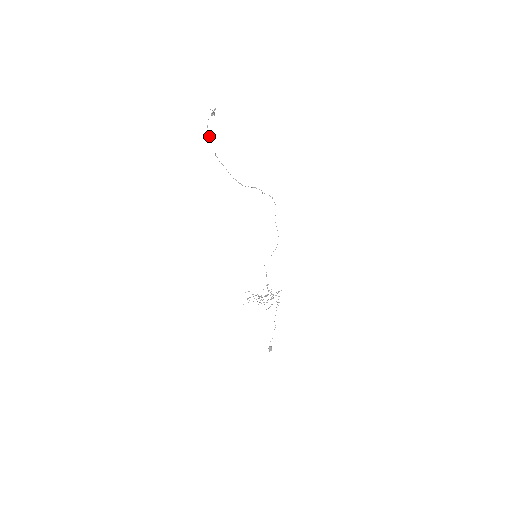
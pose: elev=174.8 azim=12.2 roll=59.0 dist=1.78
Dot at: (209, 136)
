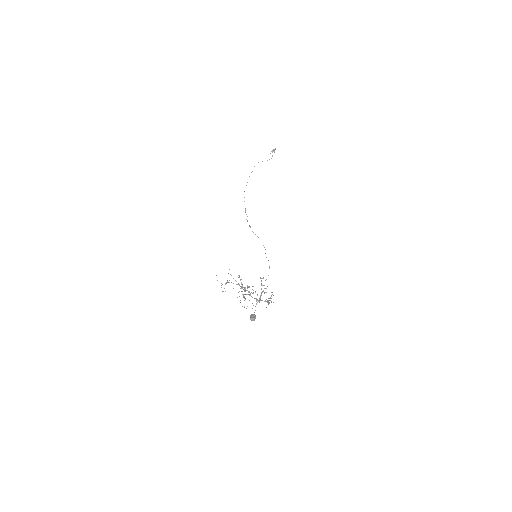
Dot at: occluded
